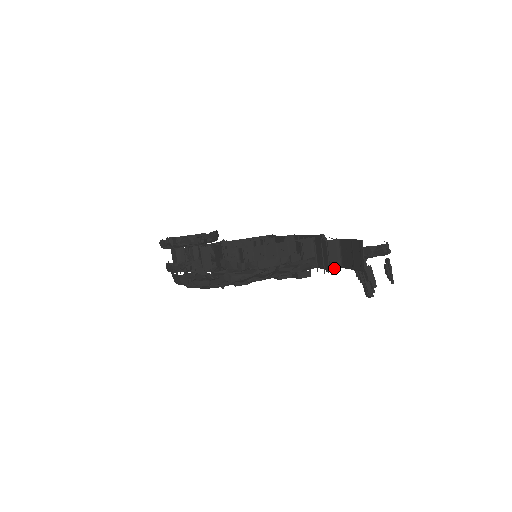
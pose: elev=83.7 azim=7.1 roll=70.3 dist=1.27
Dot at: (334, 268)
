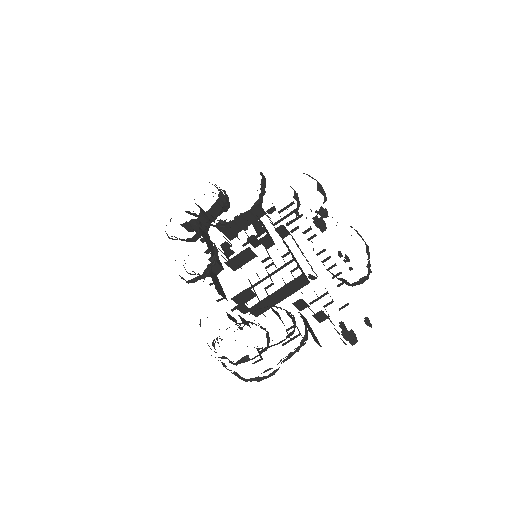
Dot at: occluded
